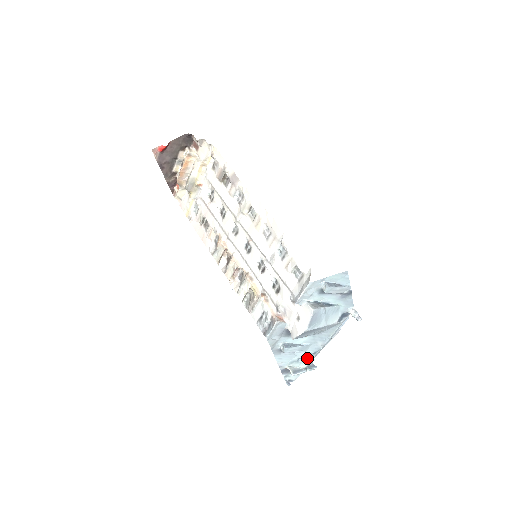
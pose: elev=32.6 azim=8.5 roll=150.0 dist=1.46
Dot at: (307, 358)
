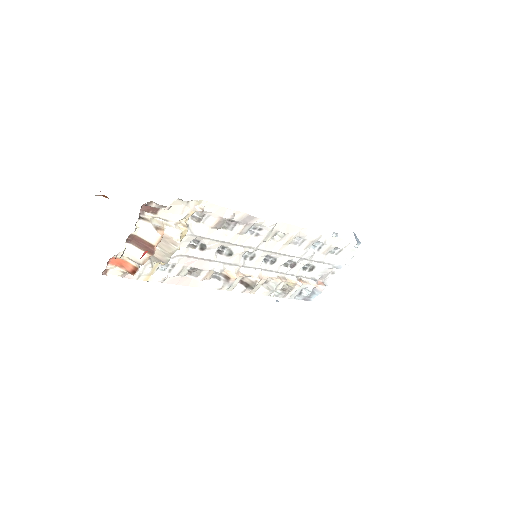
Dot at: occluded
